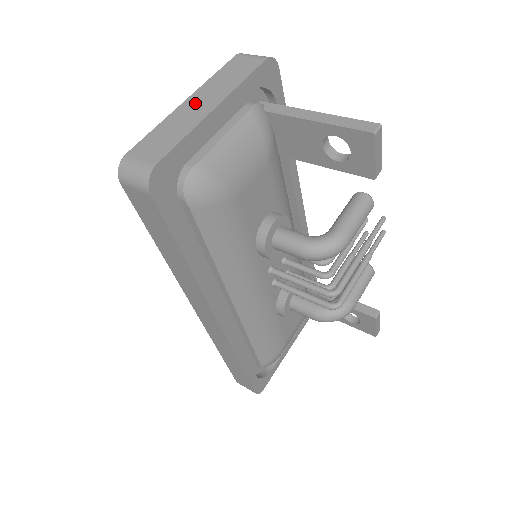
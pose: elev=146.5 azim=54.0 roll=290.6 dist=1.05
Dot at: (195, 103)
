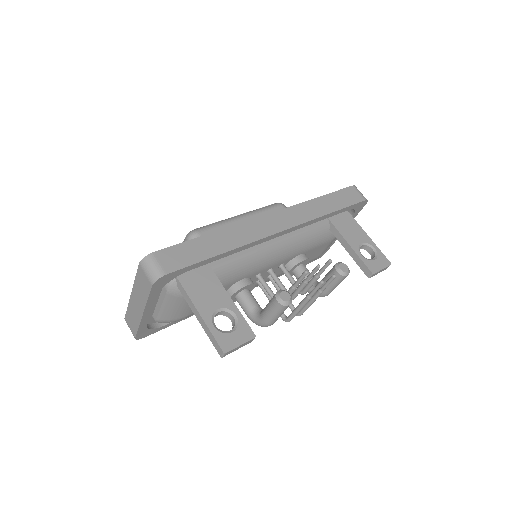
Dot at: (135, 301)
